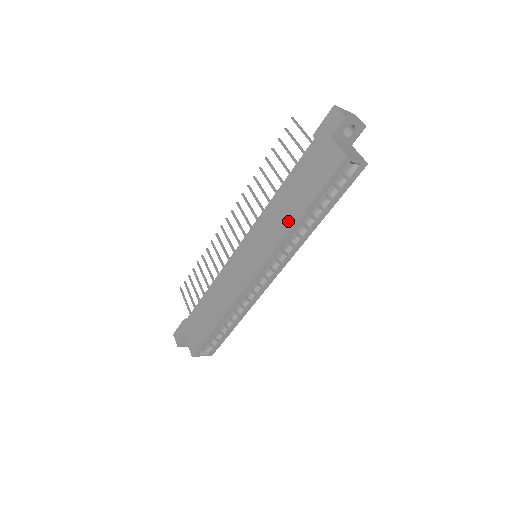
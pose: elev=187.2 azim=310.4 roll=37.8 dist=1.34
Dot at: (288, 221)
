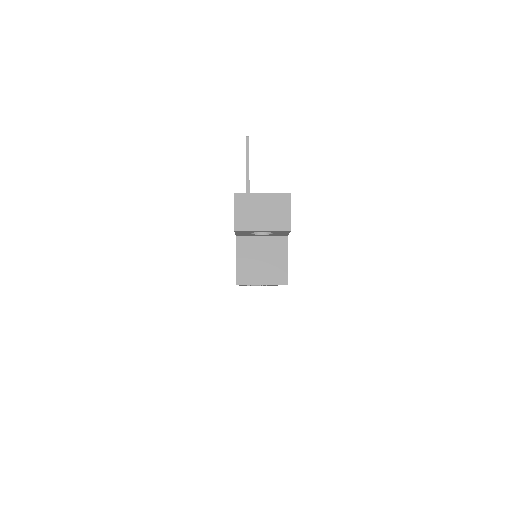
Dot at: occluded
